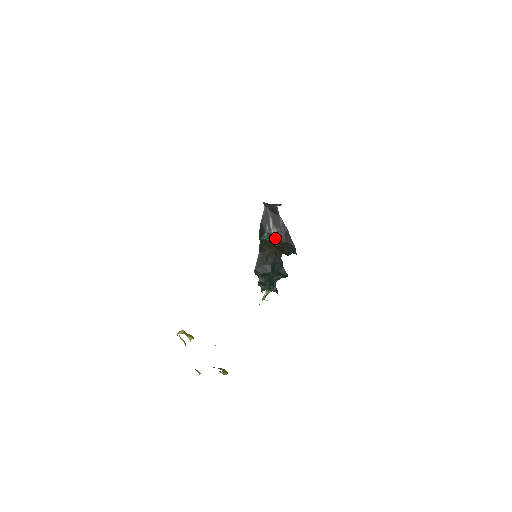
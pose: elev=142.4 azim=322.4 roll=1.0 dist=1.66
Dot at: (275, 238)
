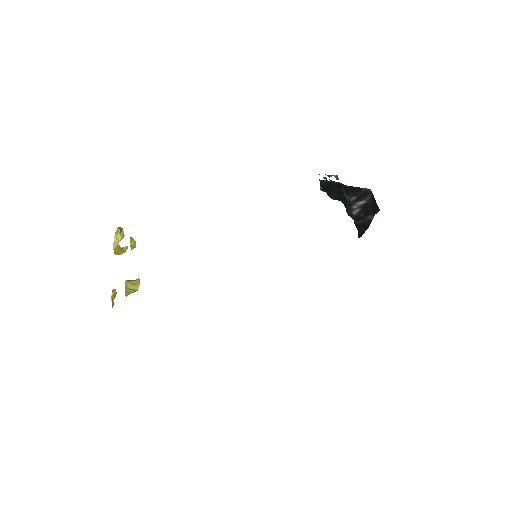
Dot at: (351, 211)
